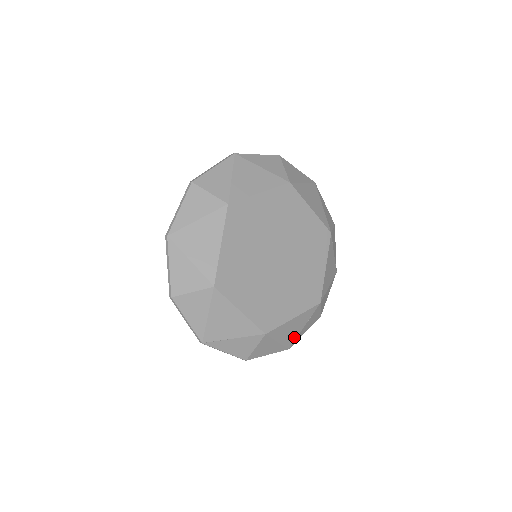
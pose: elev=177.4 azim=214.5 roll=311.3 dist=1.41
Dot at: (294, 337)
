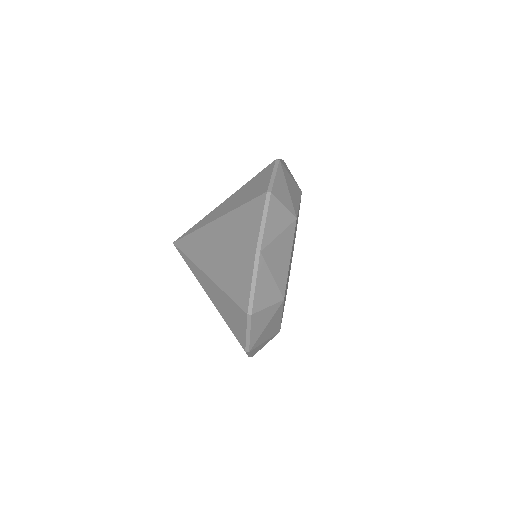
Dot at: occluded
